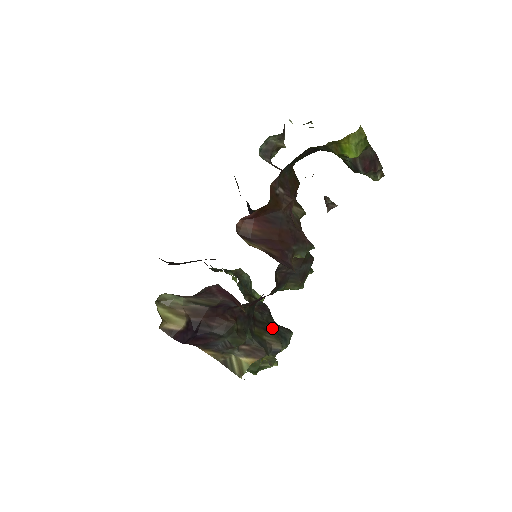
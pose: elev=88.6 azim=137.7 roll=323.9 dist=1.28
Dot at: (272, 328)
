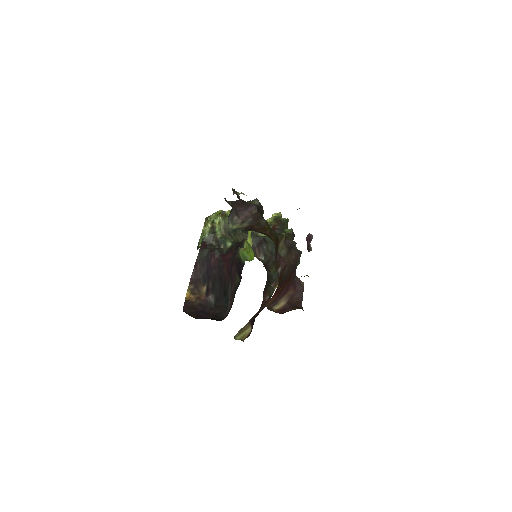
Dot at: occluded
